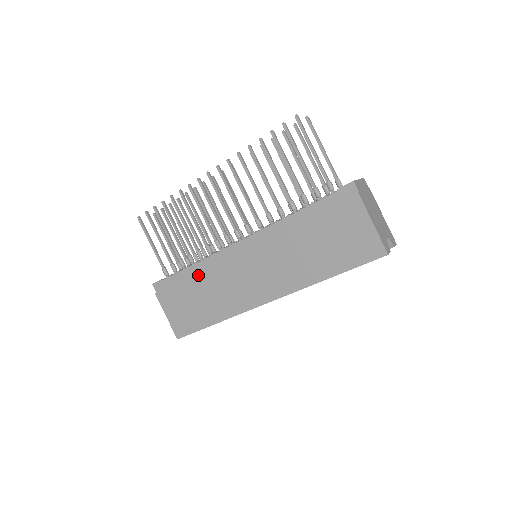
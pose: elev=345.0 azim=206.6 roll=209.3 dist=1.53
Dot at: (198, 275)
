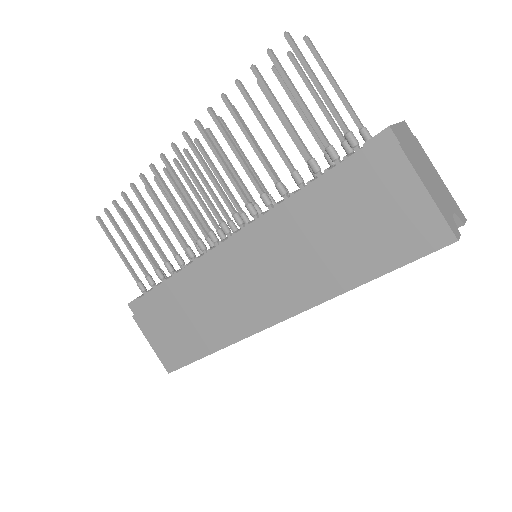
Dot at: (180, 289)
